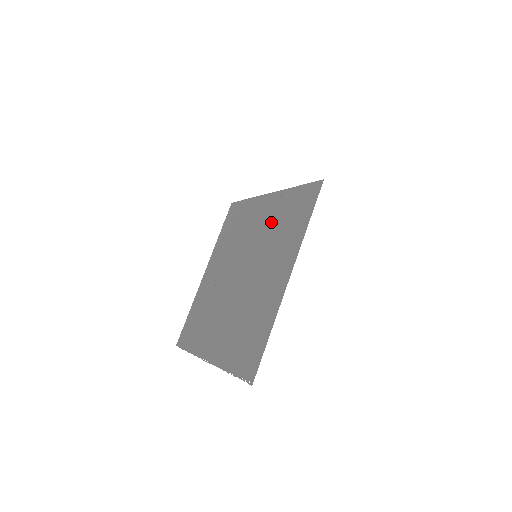
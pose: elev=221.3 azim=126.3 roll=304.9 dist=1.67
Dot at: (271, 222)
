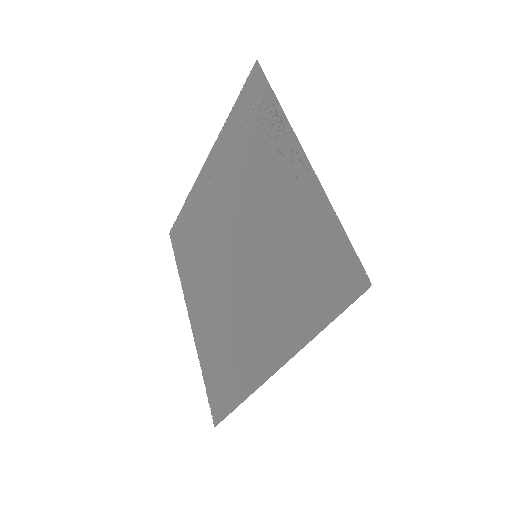
Dot at: (286, 227)
